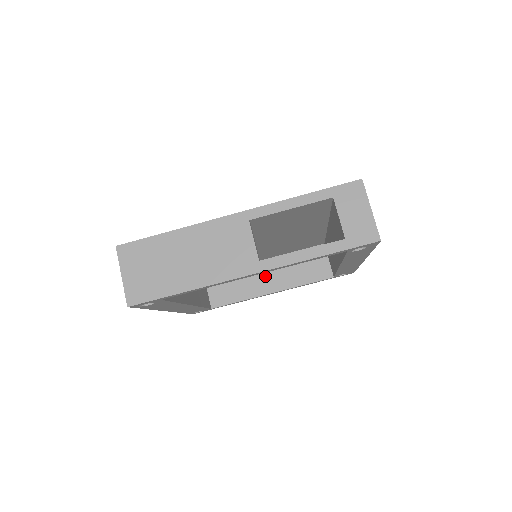
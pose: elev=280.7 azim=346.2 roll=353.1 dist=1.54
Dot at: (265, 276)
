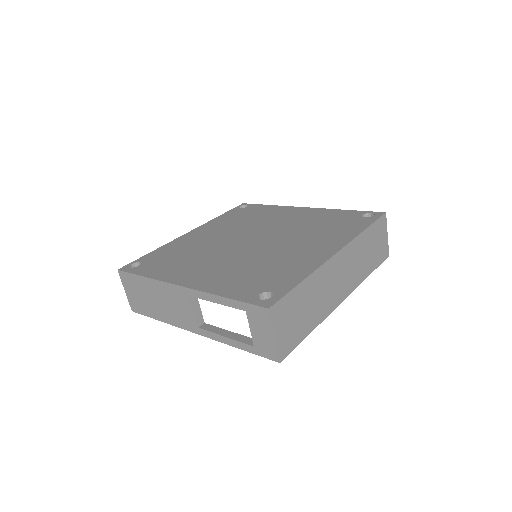
Dot at: occluded
